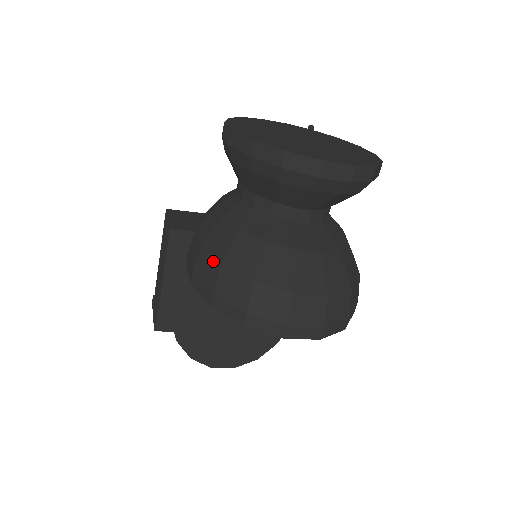
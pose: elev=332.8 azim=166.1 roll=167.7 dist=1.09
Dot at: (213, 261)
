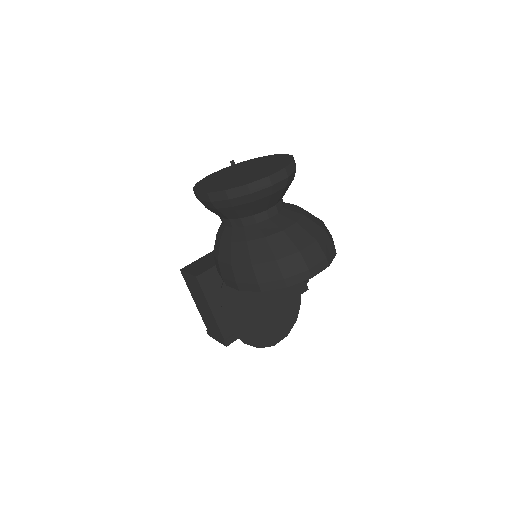
Dot at: (245, 268)
